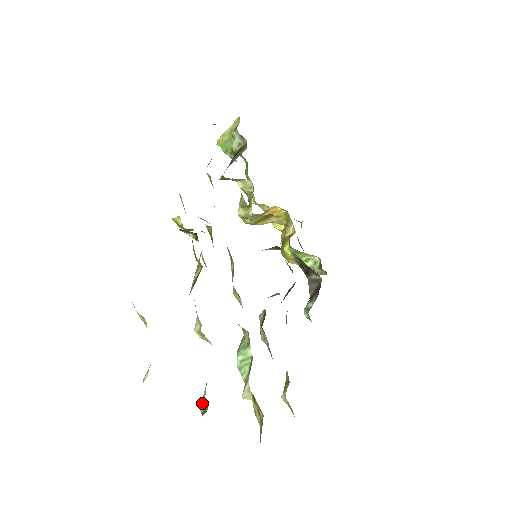
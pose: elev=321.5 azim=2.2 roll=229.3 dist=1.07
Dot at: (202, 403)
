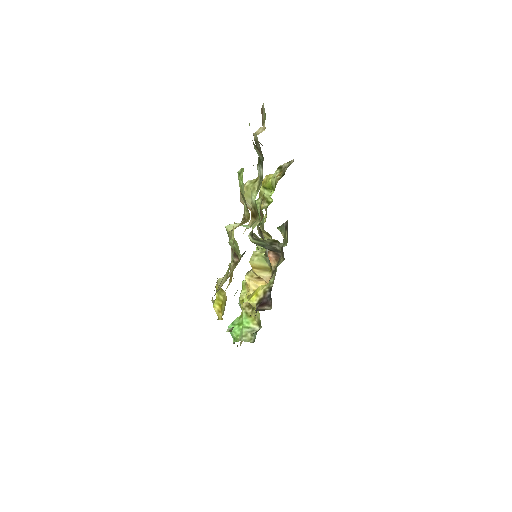
Dot at: occluded
